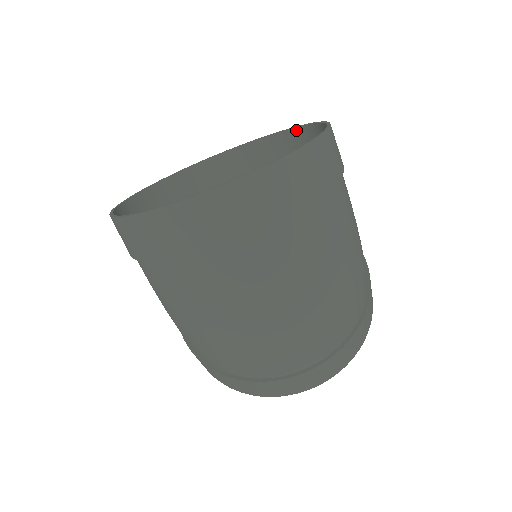
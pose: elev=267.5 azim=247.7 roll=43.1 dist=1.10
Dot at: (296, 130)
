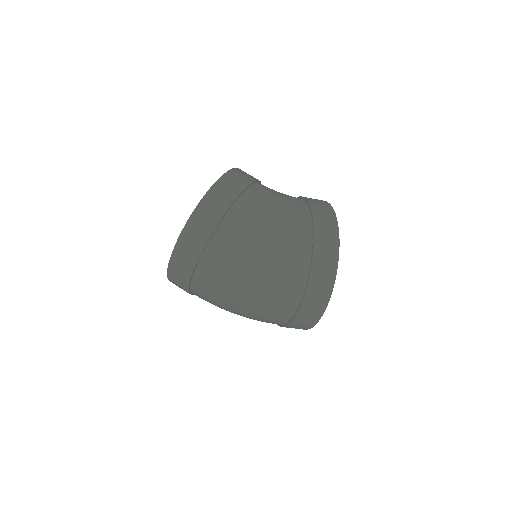
Dot at: occluded
